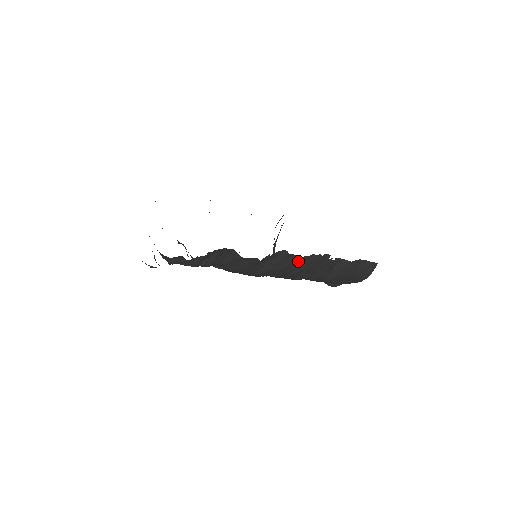
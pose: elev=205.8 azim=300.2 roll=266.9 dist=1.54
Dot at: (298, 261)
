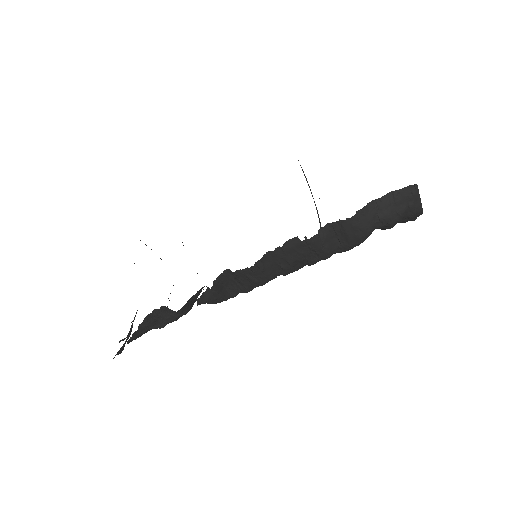
Dot at: (255, 271)
